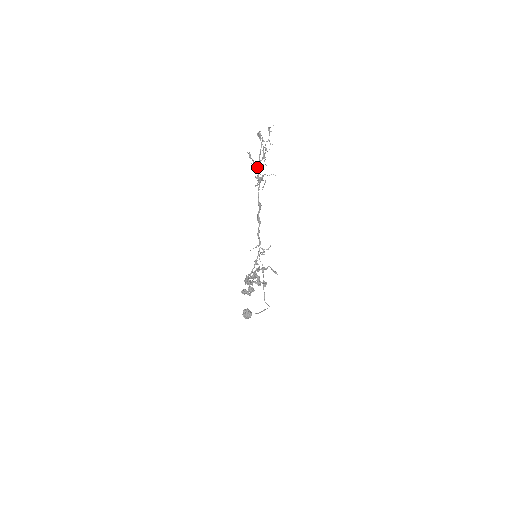
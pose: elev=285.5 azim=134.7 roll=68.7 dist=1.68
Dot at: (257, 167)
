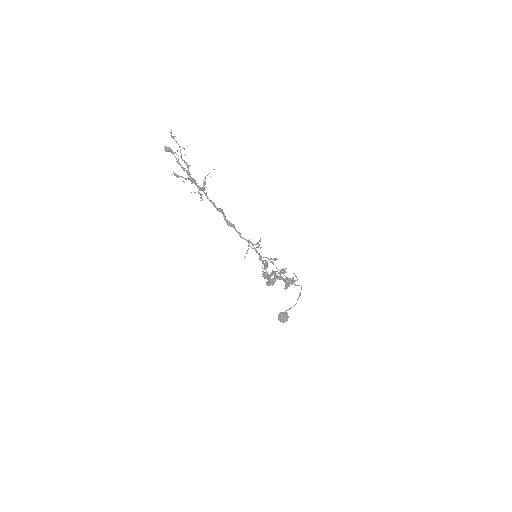
Dot at: occluded
